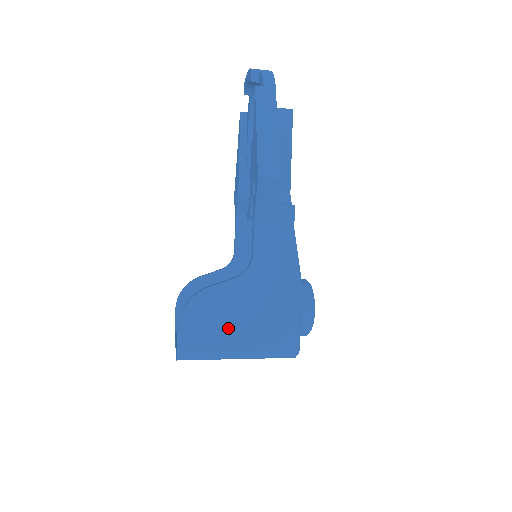
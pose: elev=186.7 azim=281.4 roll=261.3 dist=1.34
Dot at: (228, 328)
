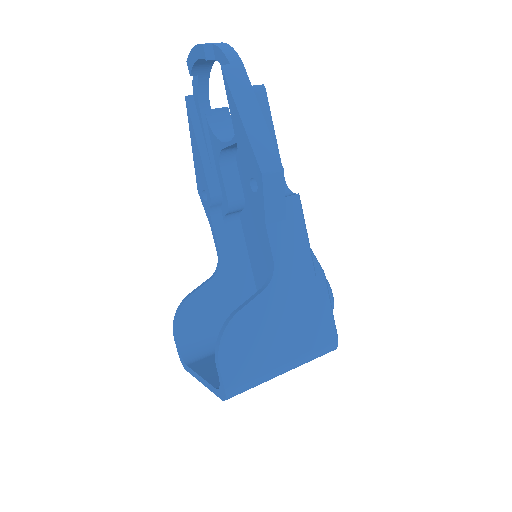
Dot at: (269, 347)
